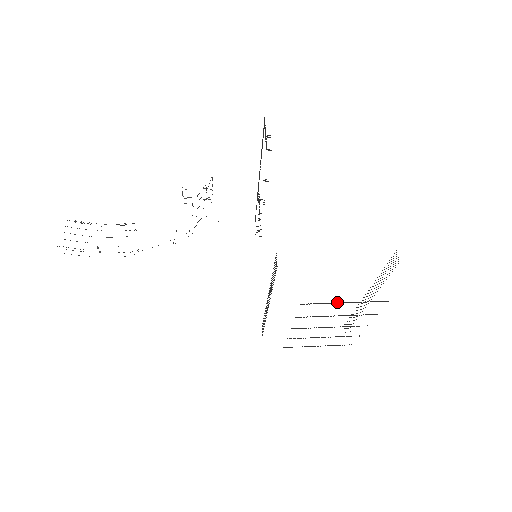
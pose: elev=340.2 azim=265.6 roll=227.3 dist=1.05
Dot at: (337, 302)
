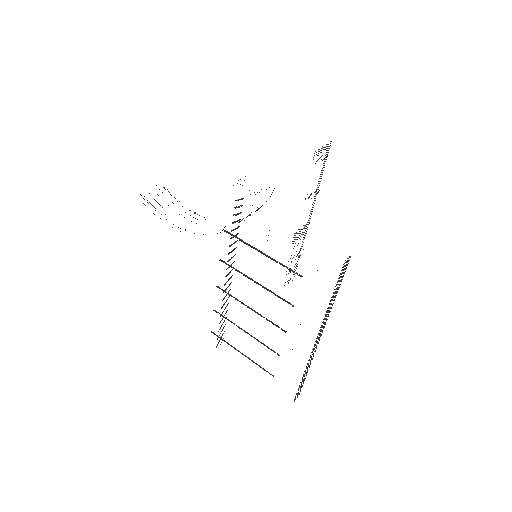
Dot at: occluded
